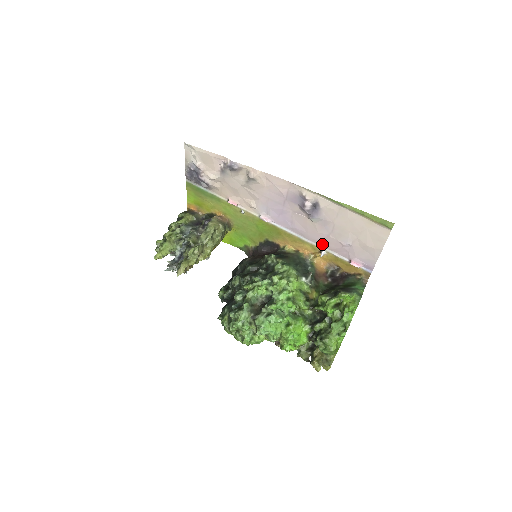
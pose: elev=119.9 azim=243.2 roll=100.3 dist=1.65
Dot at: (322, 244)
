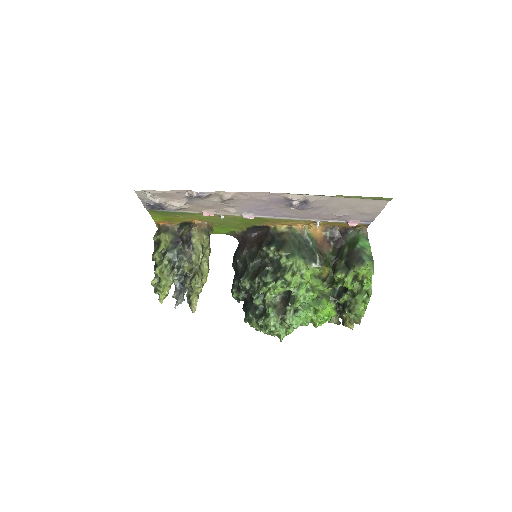
Dot at: (315, 218)
